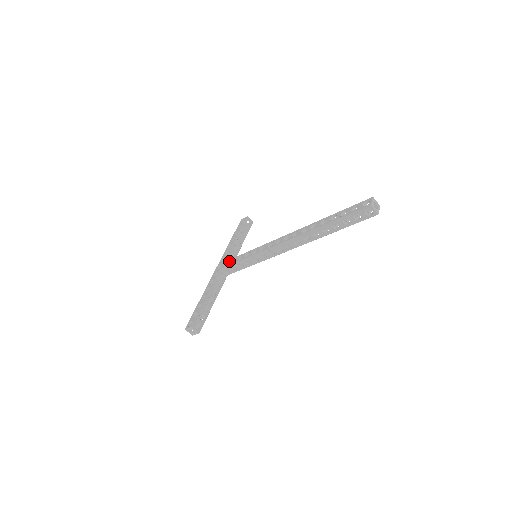
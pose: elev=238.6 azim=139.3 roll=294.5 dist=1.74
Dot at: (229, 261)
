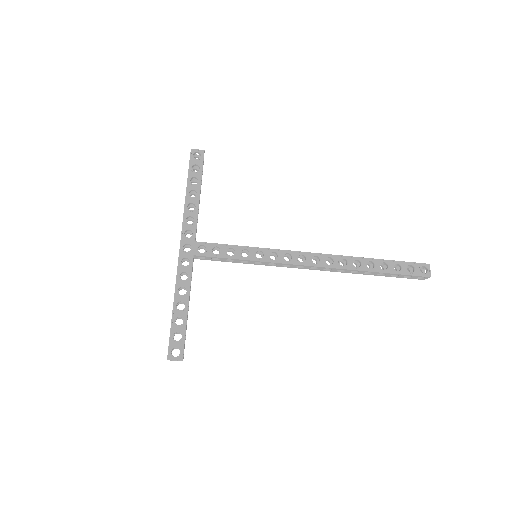
Dot at: (208, 246)
